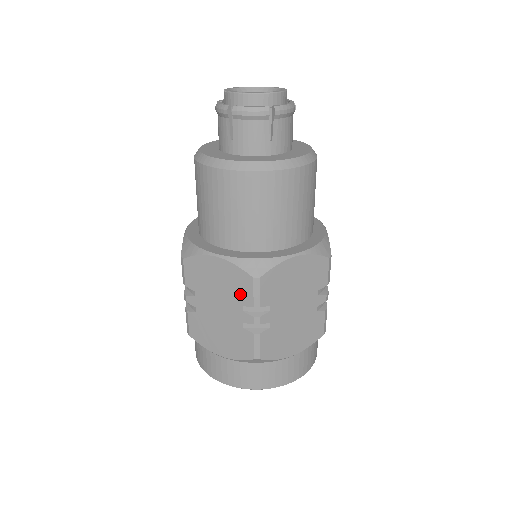
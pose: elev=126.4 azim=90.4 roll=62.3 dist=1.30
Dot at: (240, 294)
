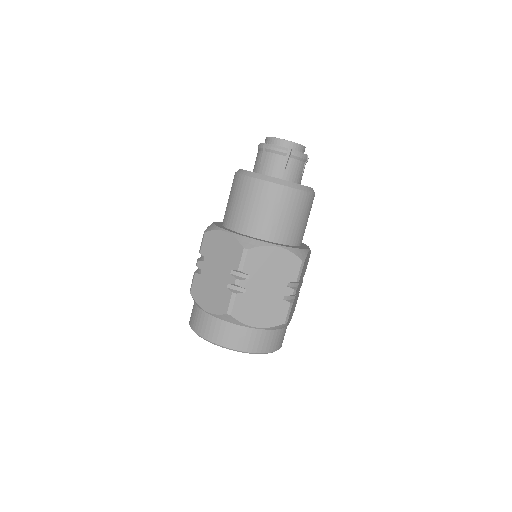
Dot at: (232, 260)
